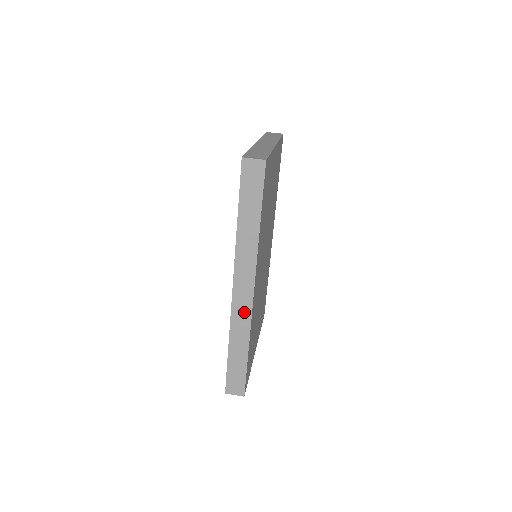
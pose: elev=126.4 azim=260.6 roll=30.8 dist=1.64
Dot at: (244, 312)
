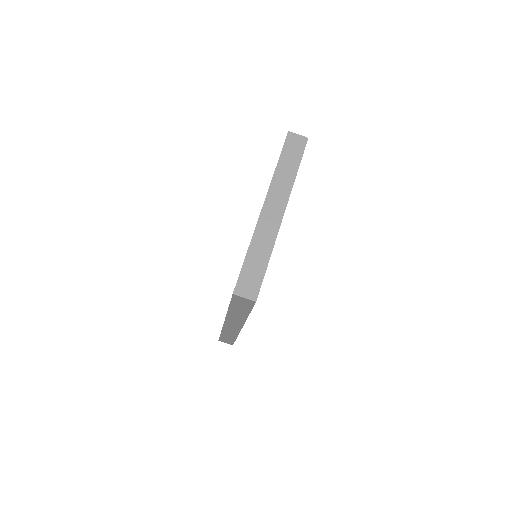
Dot at: (233, 330)
